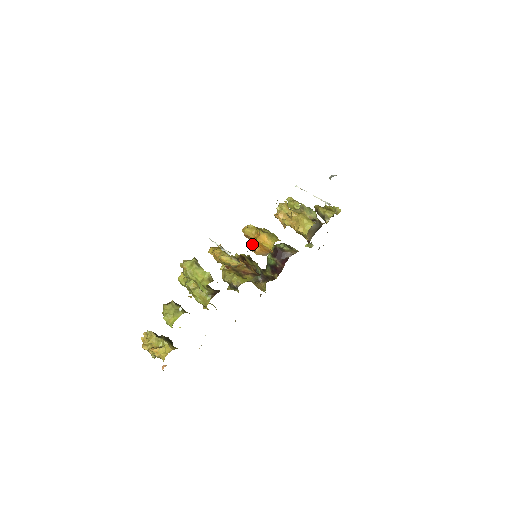
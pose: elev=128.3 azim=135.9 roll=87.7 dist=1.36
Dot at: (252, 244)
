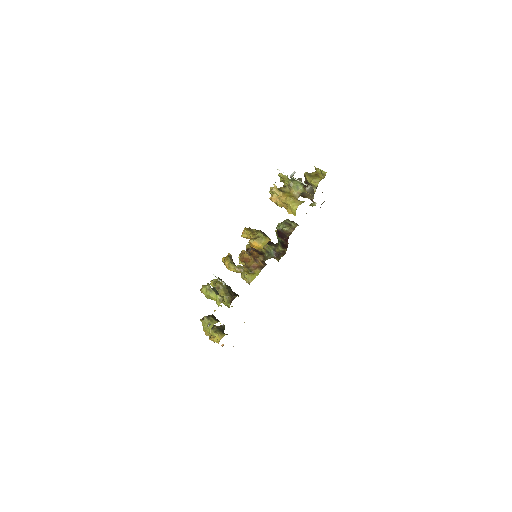
Dot at: occluded
